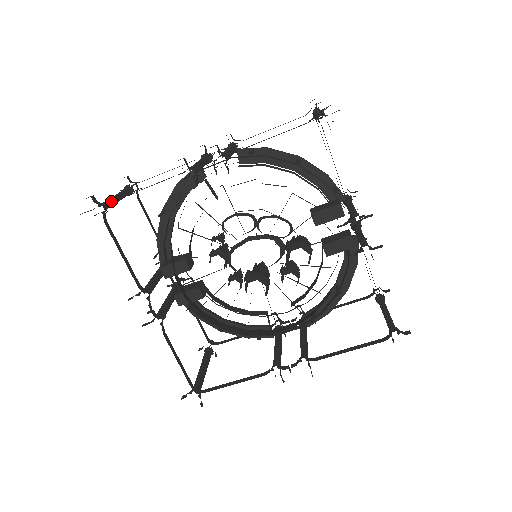
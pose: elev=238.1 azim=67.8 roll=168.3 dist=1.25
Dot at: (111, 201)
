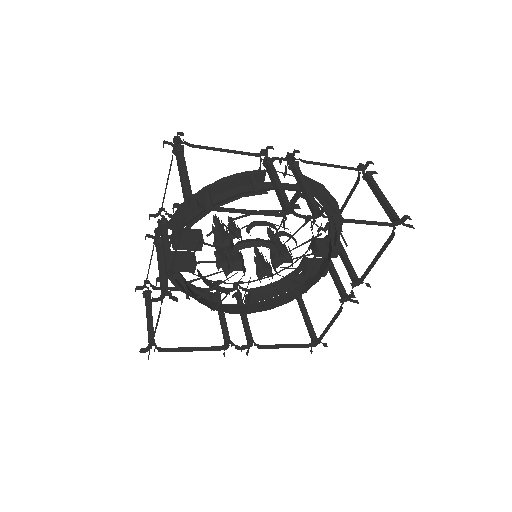
Dot at: (210, 206)
